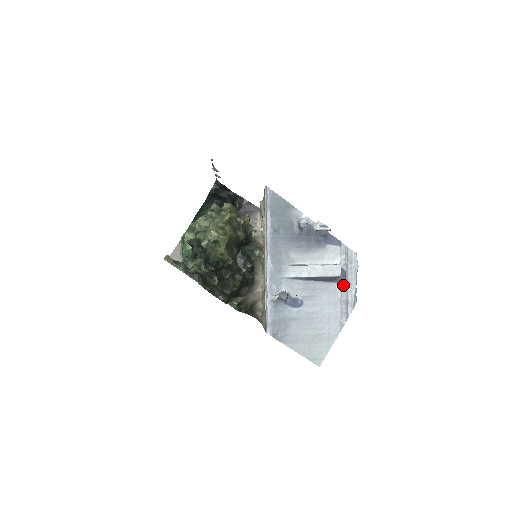
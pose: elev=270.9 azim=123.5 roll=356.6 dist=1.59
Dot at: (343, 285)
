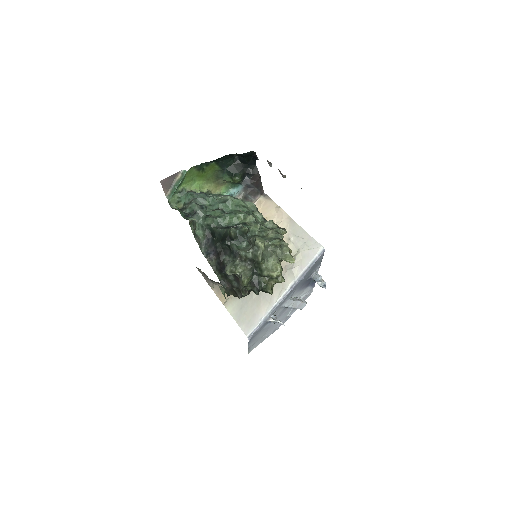
Dot at: (294, 309)
